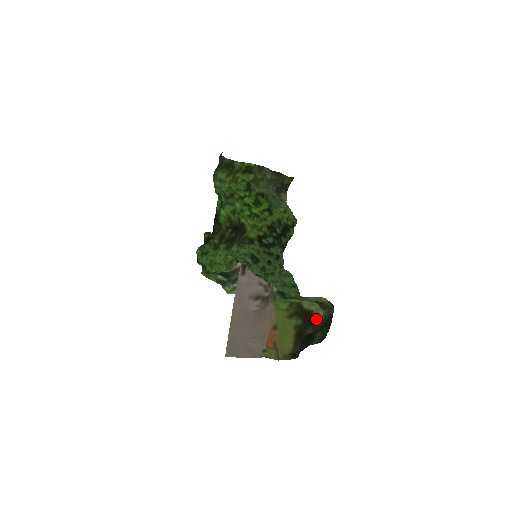
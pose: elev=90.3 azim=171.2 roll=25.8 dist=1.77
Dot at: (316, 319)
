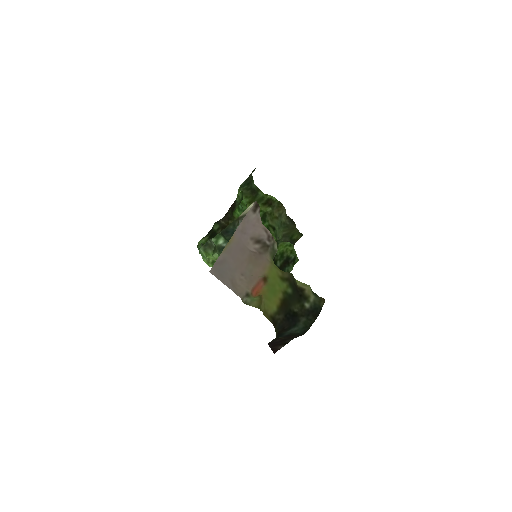
Dot at: (306, 299)
